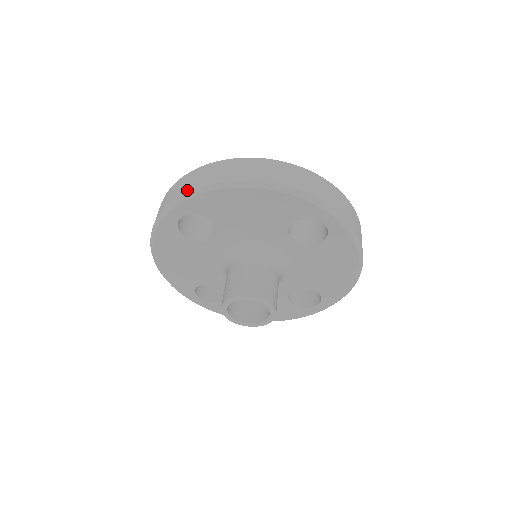
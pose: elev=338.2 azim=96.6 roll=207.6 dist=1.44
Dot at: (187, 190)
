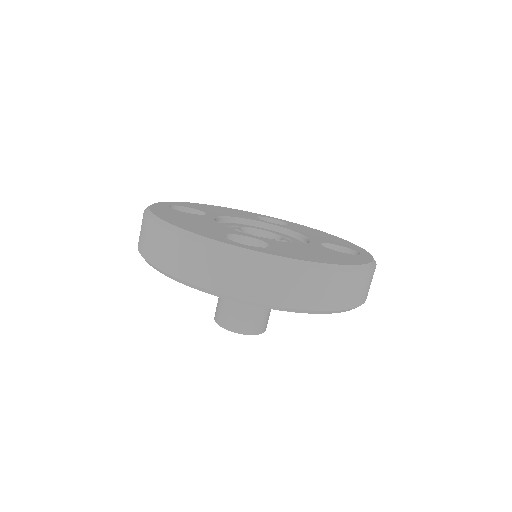
Dot at: occluded
